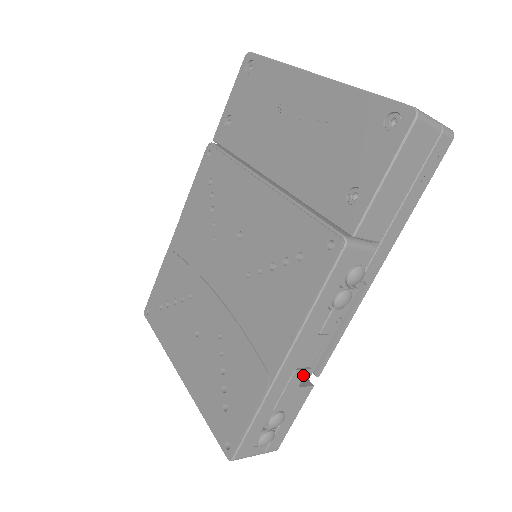
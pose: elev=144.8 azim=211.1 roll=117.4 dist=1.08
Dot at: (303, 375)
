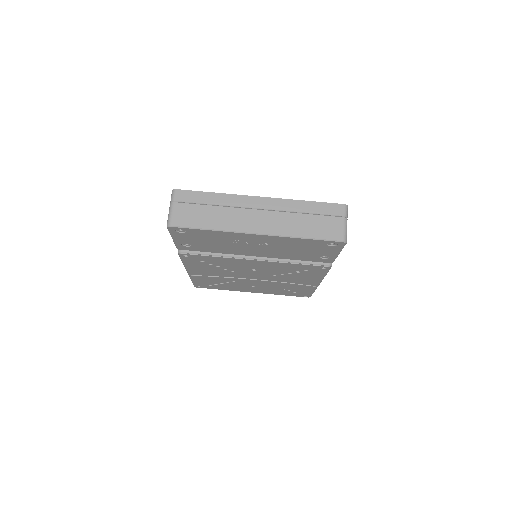
Dot at: occluded
